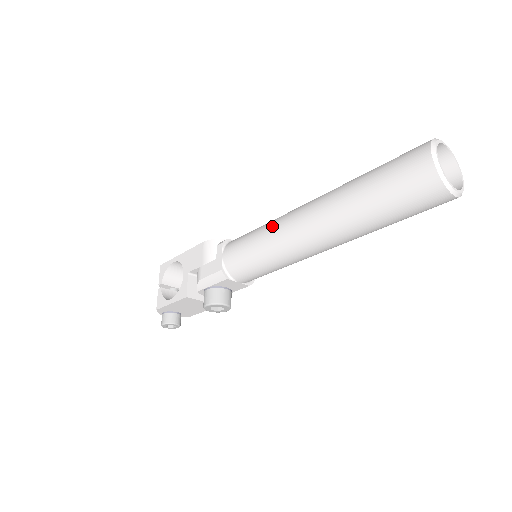
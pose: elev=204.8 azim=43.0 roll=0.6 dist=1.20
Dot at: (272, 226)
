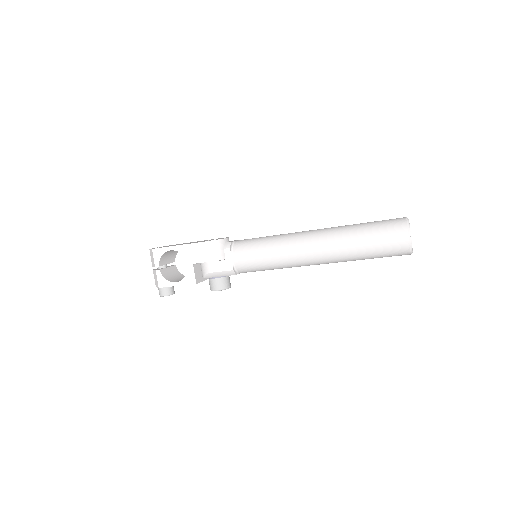
Dot at: (282, 248)
